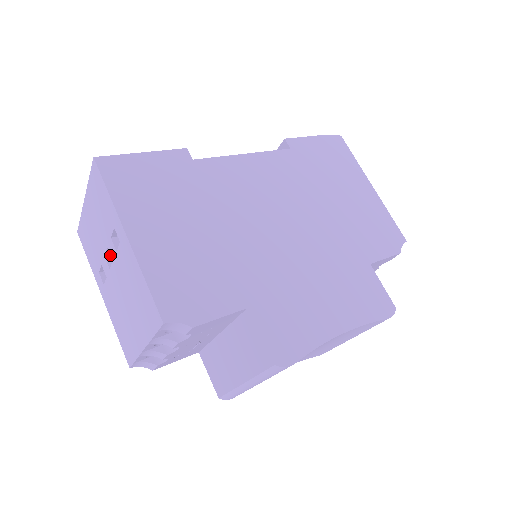
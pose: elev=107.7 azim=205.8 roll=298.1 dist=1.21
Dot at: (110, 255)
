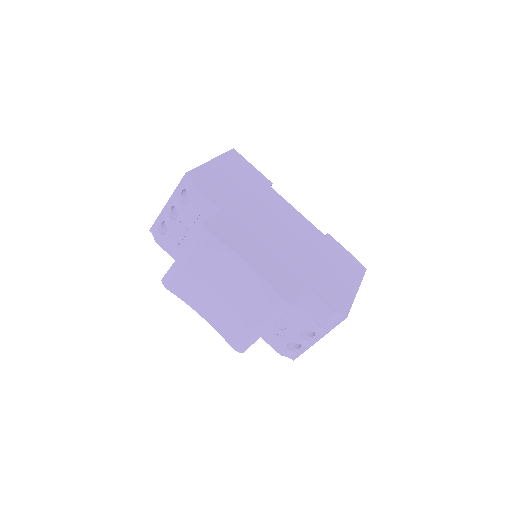
Dot at: occluded
